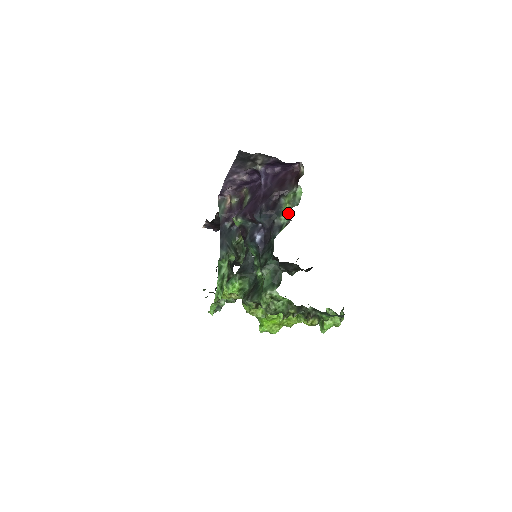
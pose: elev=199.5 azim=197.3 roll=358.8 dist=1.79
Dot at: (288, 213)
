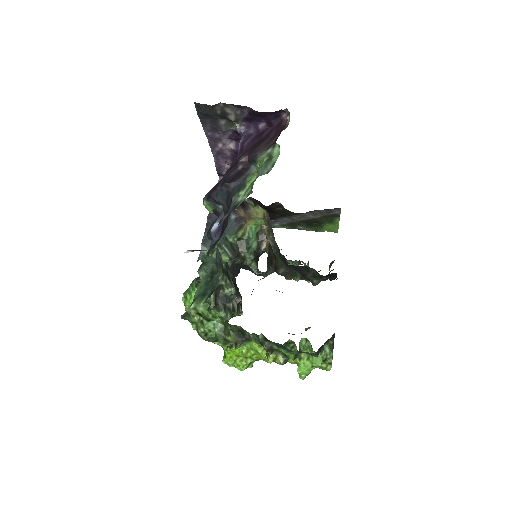
Dot at: (251, 186)
